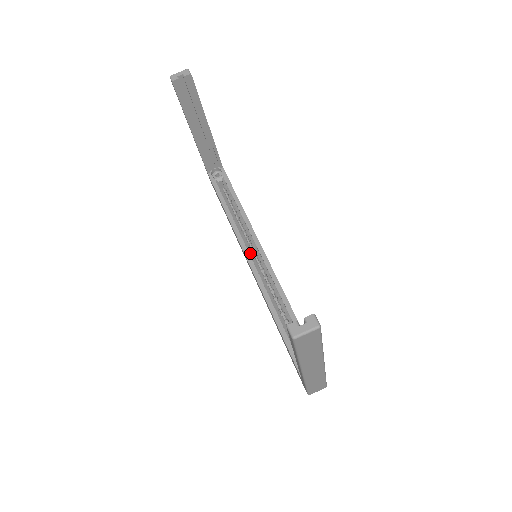
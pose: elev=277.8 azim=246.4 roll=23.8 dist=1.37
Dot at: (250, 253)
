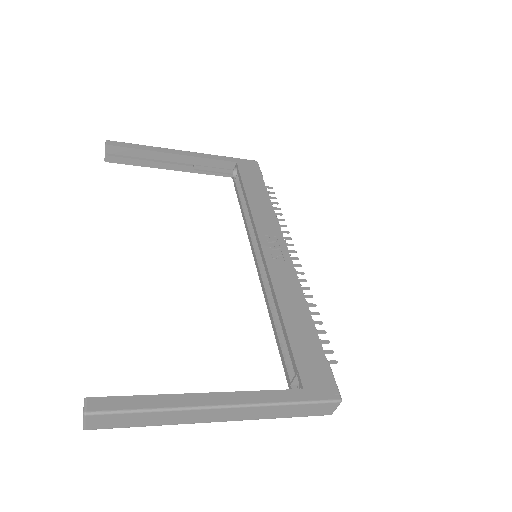
Dot at: (257, 253)
